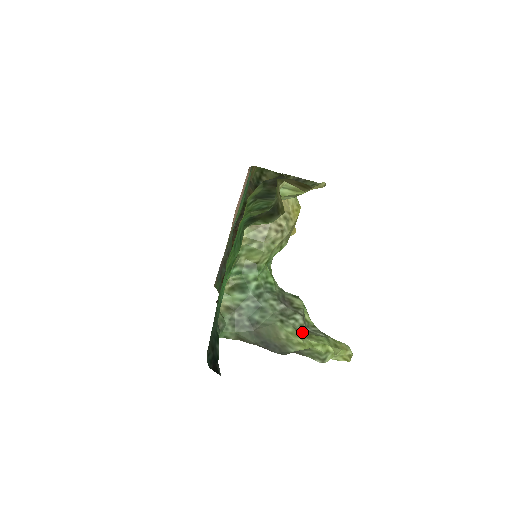
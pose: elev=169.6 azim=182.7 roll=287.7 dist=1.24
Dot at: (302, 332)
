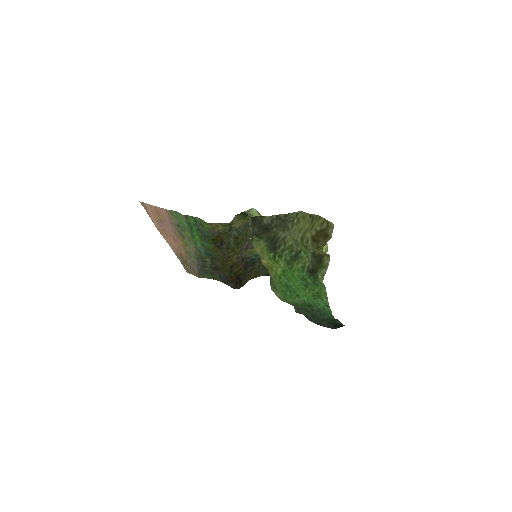
Dot at: occluded
